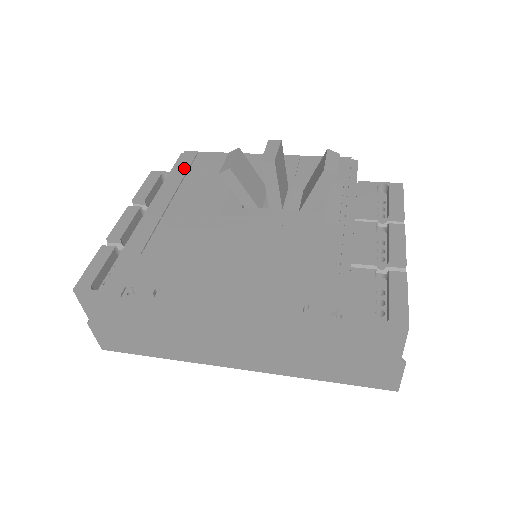
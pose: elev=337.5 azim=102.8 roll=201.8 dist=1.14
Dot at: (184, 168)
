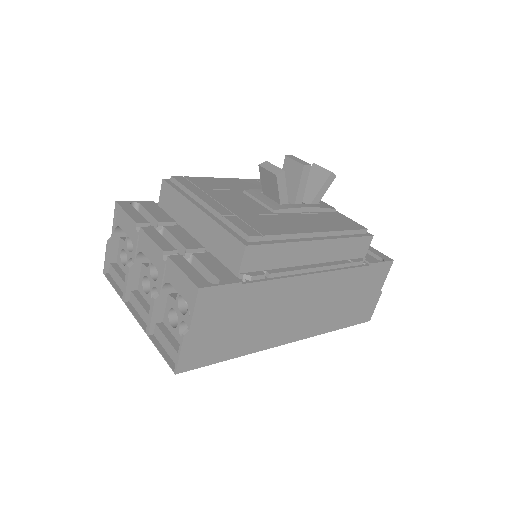
Dot at: (193, 186)
